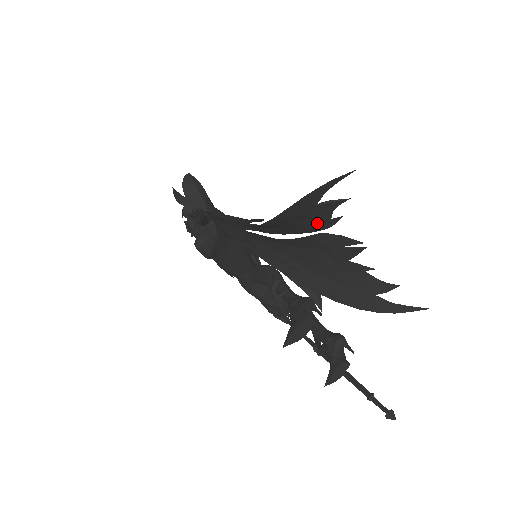
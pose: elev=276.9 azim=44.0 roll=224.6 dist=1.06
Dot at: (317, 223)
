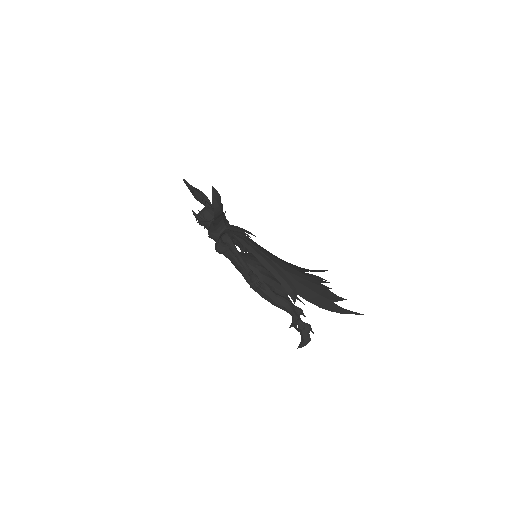
Dot at: (318, 286)
